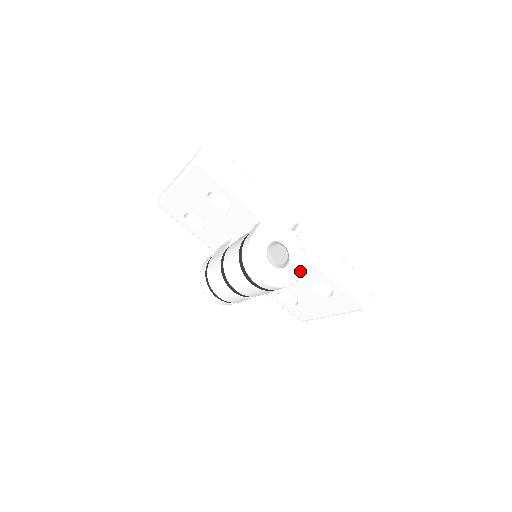
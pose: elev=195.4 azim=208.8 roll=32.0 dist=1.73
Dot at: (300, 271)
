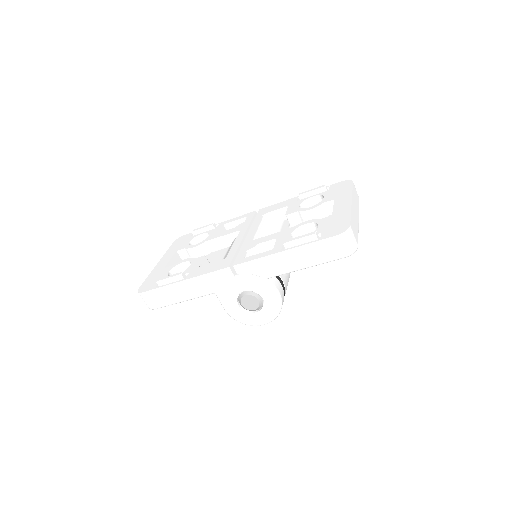
Dot at: (274, 296)
